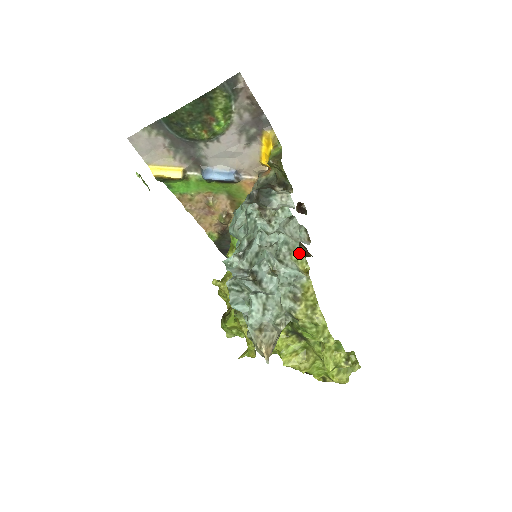
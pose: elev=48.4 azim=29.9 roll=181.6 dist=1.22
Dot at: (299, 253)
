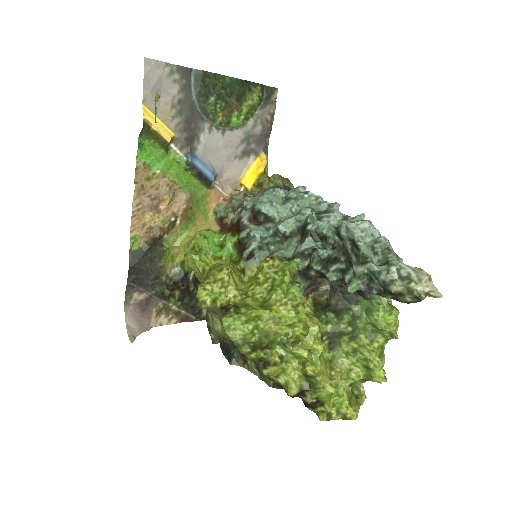
Dot at: occluded
